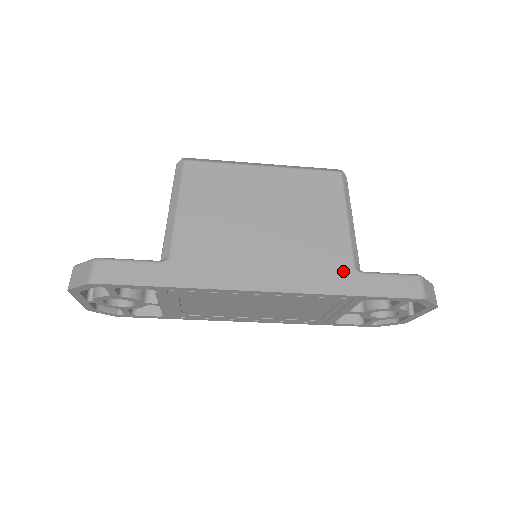
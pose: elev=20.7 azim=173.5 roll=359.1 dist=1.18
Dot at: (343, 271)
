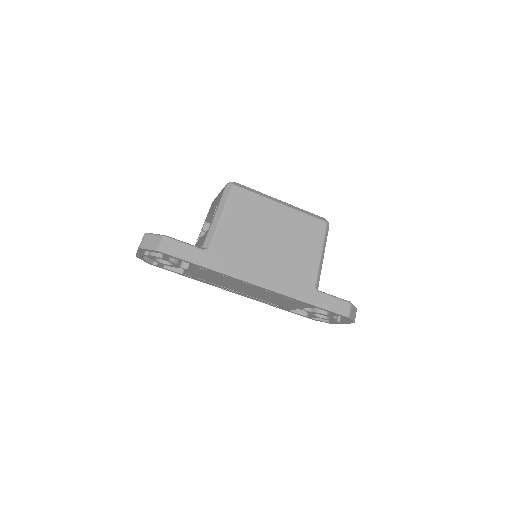
Dot at: (308, 287)
